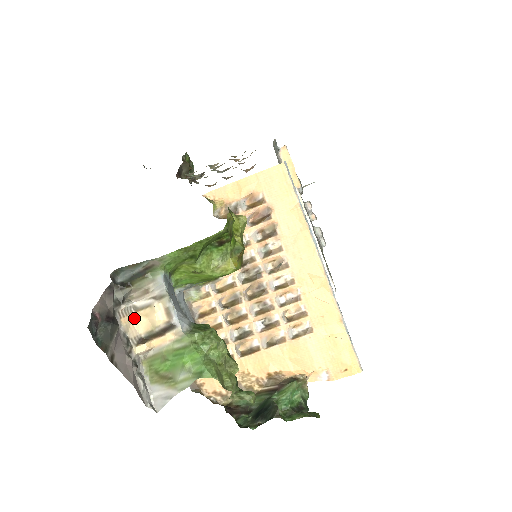
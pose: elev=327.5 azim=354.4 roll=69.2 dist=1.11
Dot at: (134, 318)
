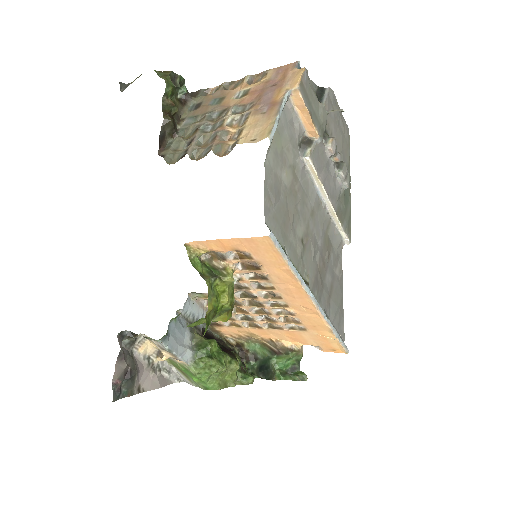
Dot at: (149, 343)
